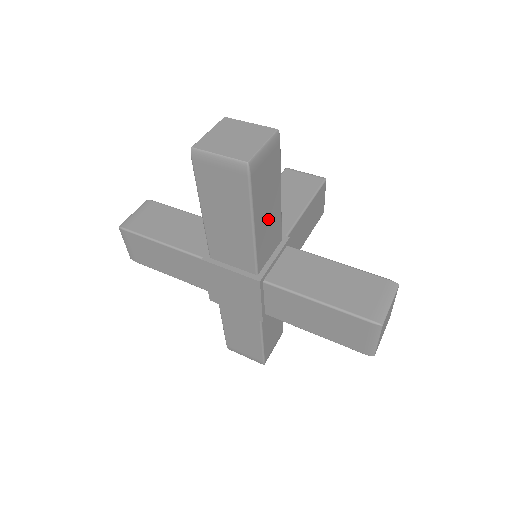
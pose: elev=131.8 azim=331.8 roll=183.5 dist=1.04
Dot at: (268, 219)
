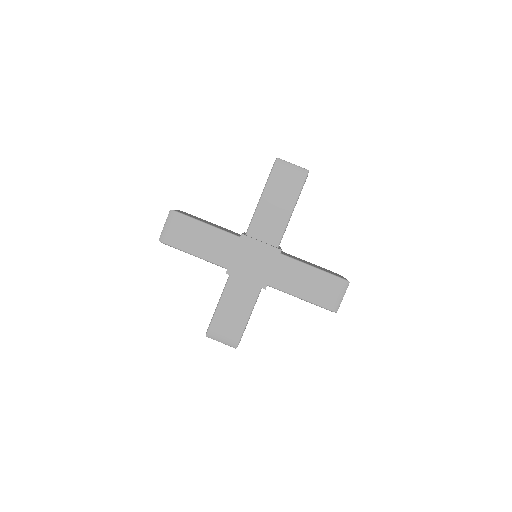
Dot at: occluded
